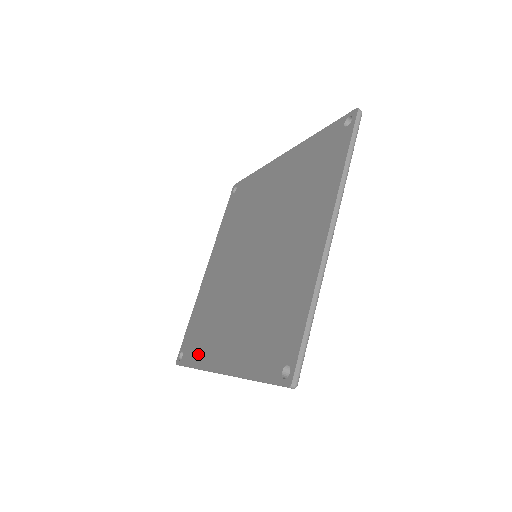
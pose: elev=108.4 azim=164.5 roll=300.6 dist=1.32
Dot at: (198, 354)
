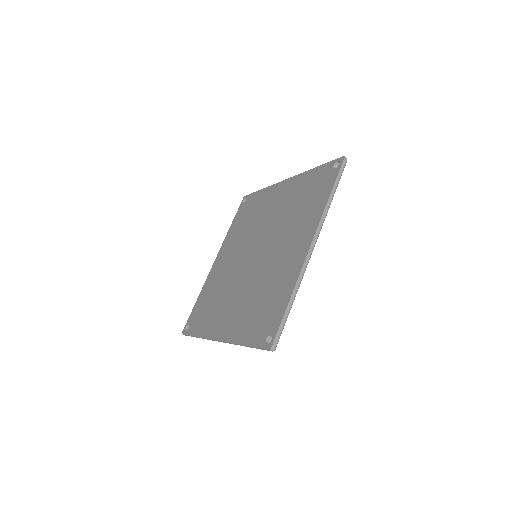
Dot at: (202, 327)
